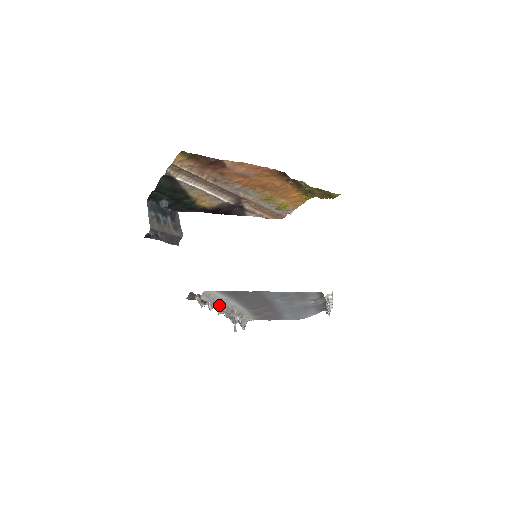
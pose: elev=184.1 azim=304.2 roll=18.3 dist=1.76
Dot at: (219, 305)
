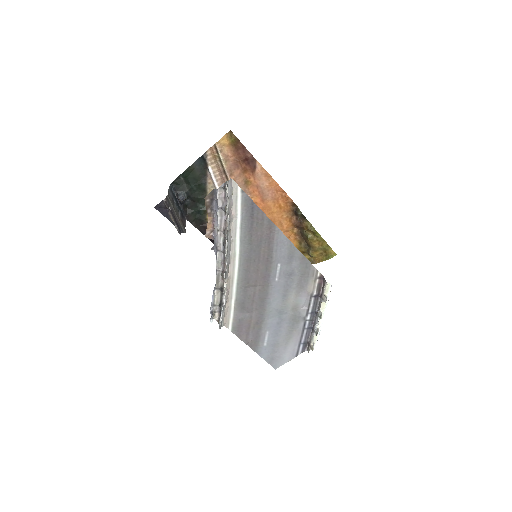
Dot at: (229, 228)
